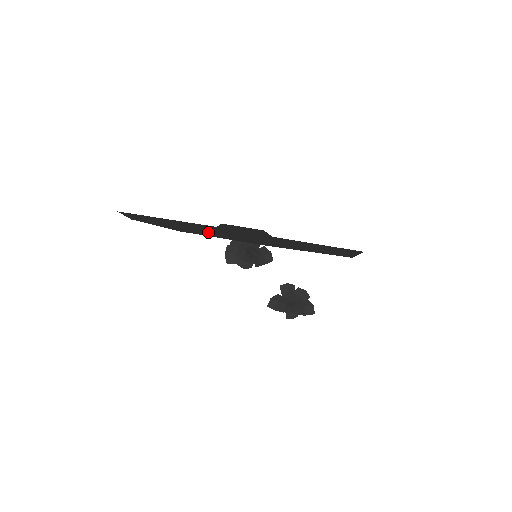
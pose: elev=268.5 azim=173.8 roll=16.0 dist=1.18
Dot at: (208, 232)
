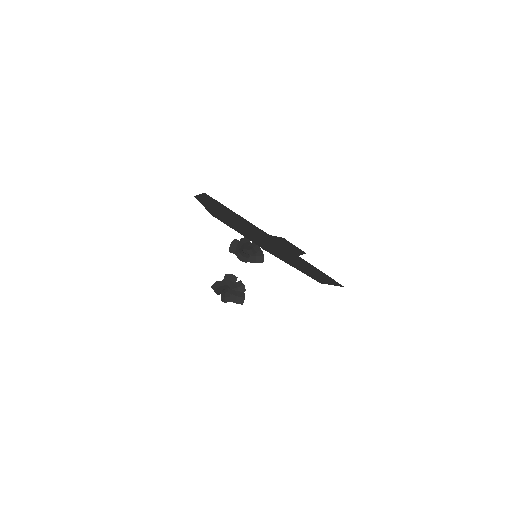
Dot at: (244, 229)
